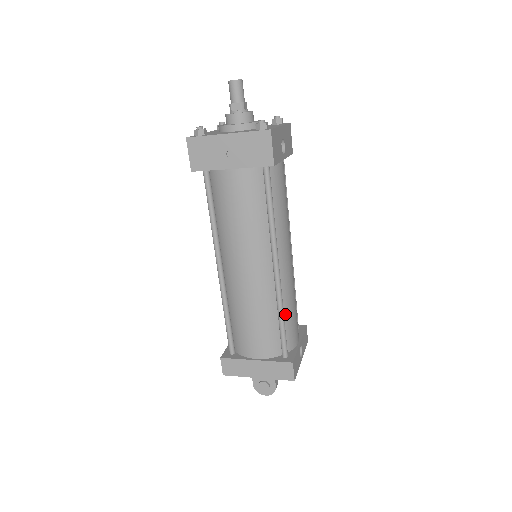
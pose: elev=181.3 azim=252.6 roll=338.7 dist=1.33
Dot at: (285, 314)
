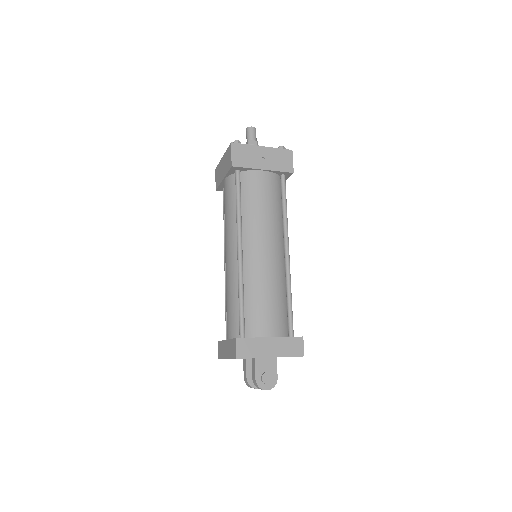
Dot at: occluded
